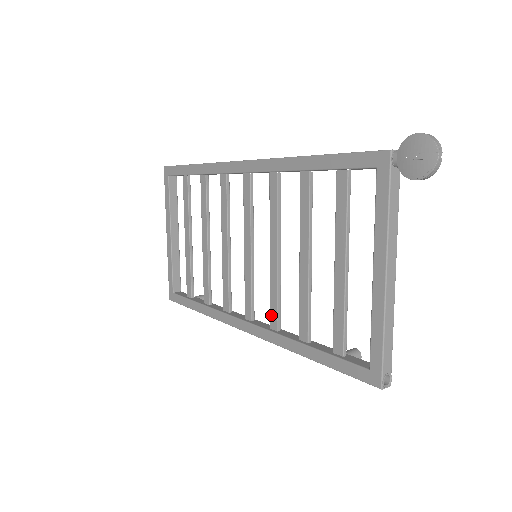
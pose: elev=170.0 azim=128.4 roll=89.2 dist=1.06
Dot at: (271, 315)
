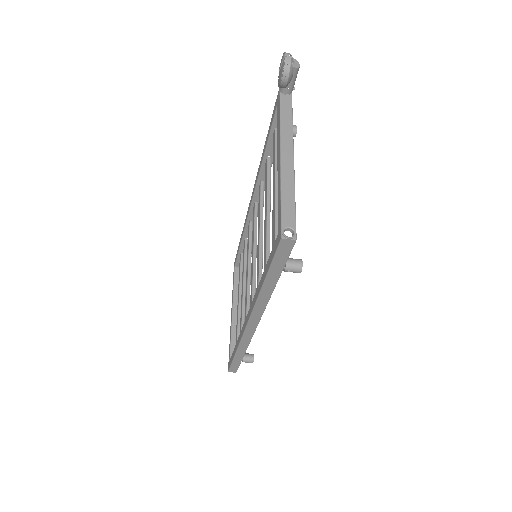
Dot at: (256, 288)
